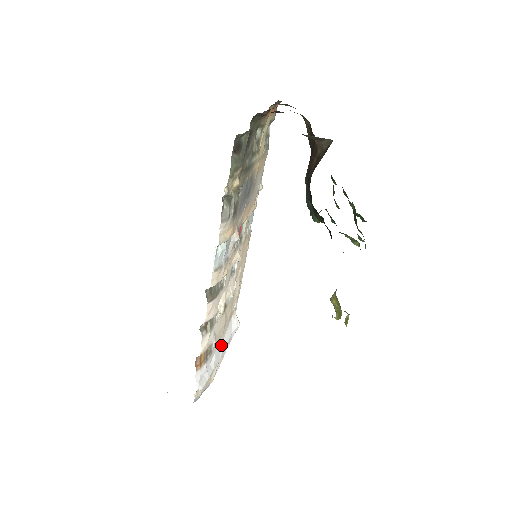
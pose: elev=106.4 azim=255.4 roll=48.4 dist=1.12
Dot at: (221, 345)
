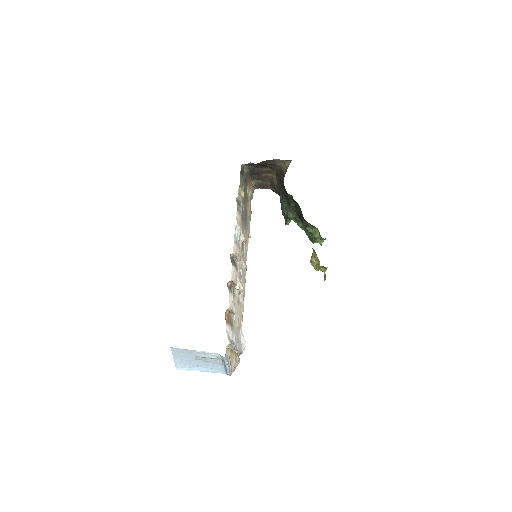
Dot at: (237, 340)
